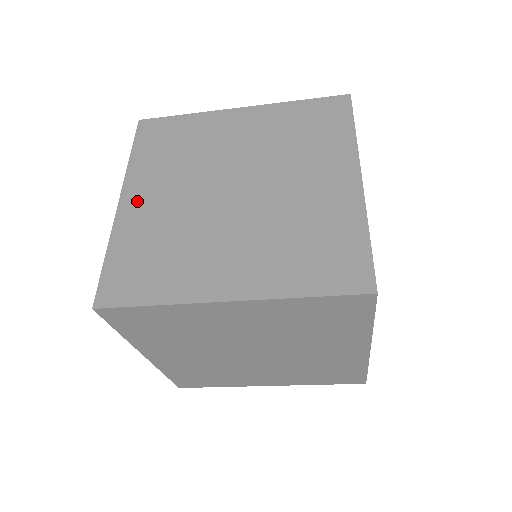
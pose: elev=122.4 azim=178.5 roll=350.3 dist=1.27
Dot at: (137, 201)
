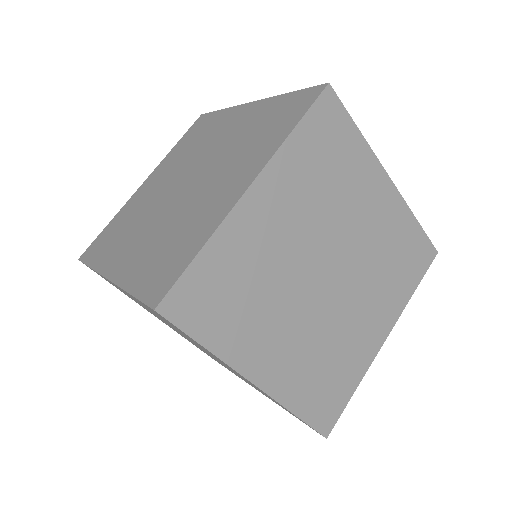
Dot at: (121, 262)
